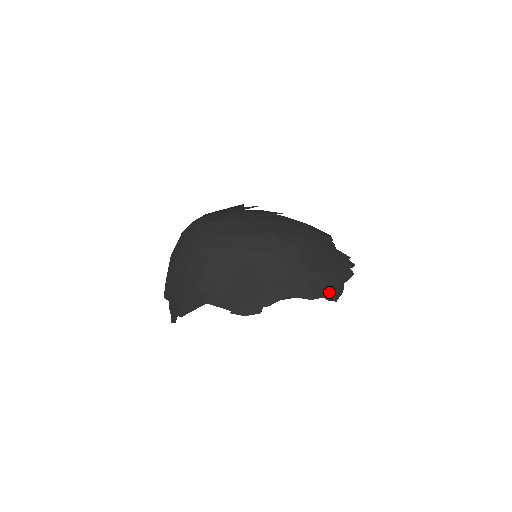
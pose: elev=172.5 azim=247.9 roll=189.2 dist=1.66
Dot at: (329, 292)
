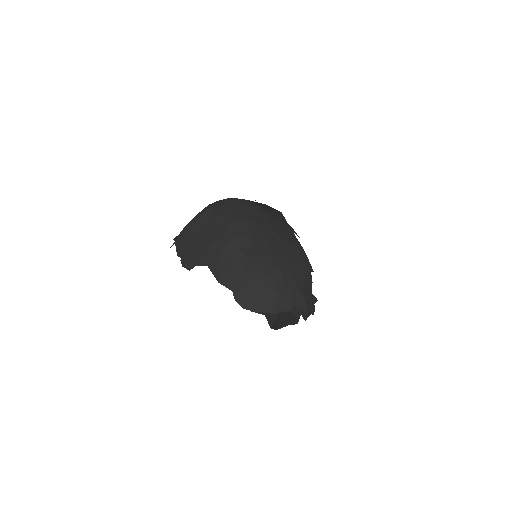
Dot at: (240, 292)
